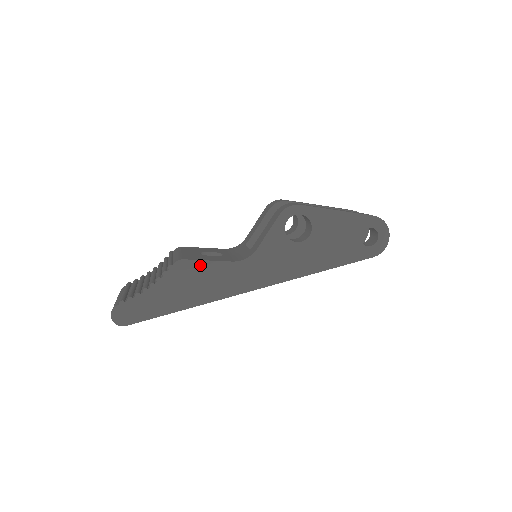
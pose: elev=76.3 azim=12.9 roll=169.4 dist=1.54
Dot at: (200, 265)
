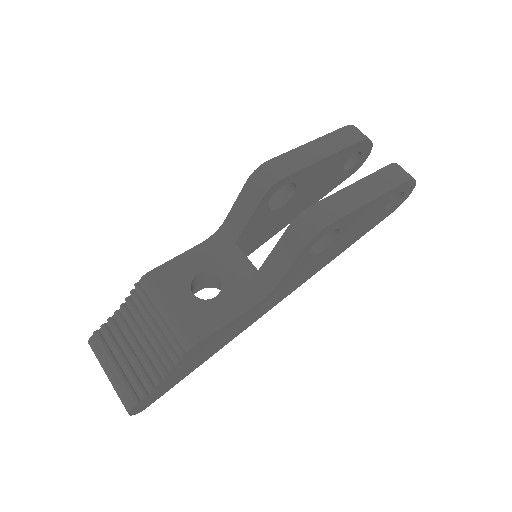
Dot at: (217, 333)
